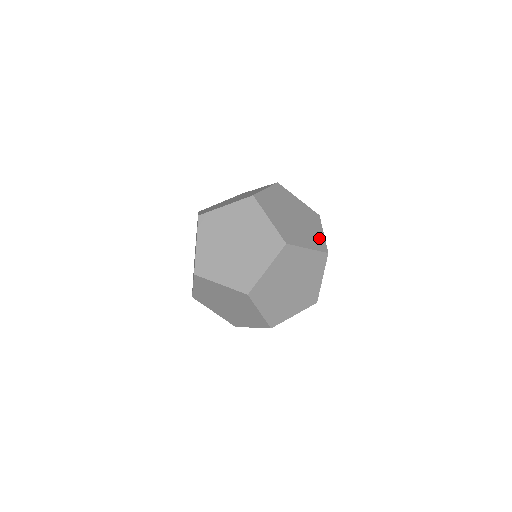
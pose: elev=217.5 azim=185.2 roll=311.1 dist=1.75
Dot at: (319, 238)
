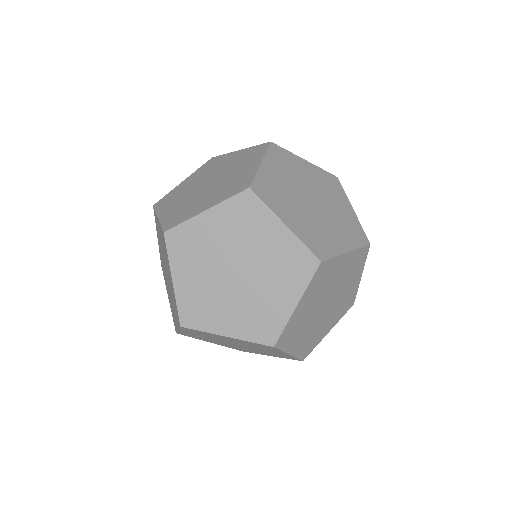
Dot at: (273, 316)
